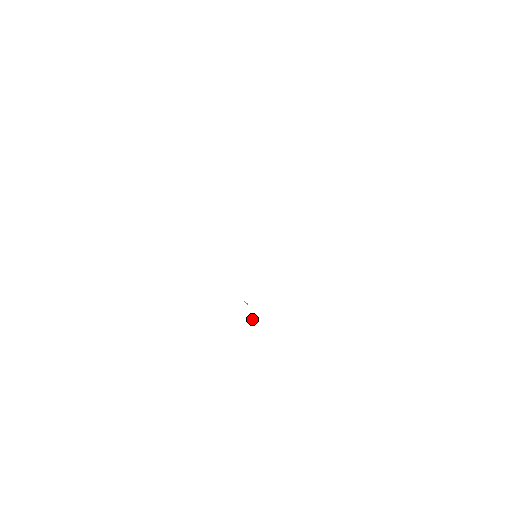
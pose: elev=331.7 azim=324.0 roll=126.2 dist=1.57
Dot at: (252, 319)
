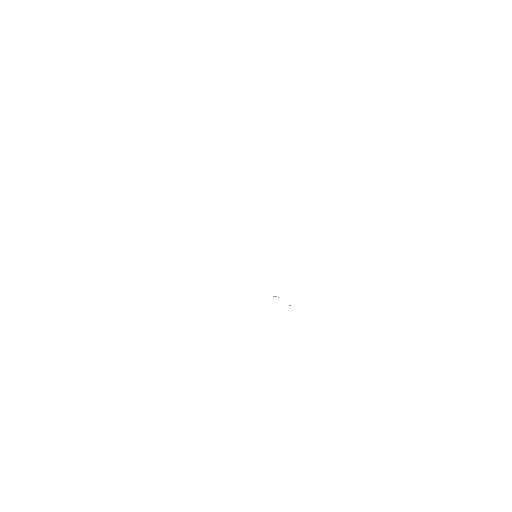
Dot at: occluded
